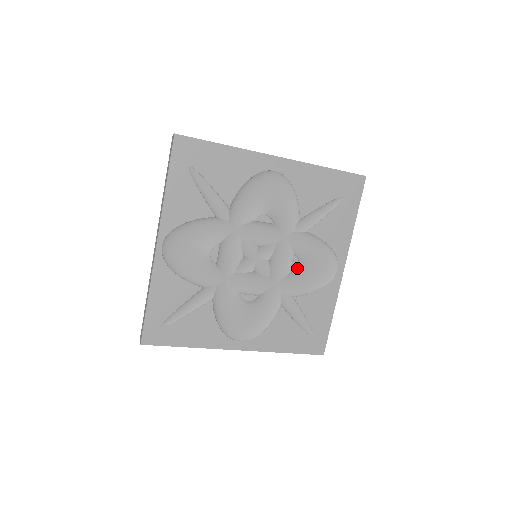
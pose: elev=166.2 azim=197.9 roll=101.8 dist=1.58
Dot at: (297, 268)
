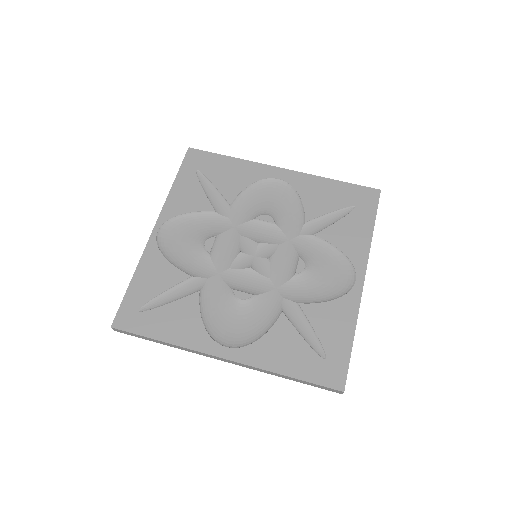
Dot at: (303, 271)
